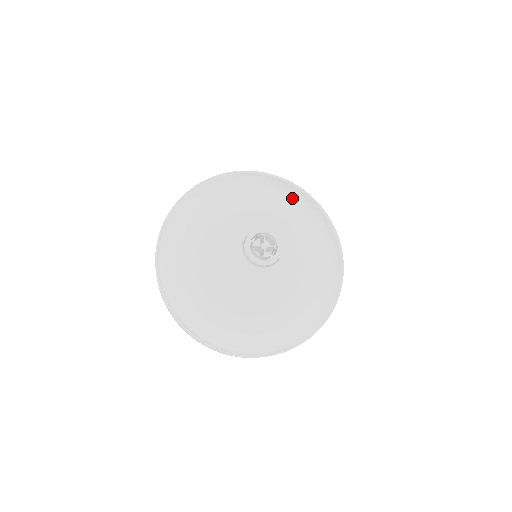
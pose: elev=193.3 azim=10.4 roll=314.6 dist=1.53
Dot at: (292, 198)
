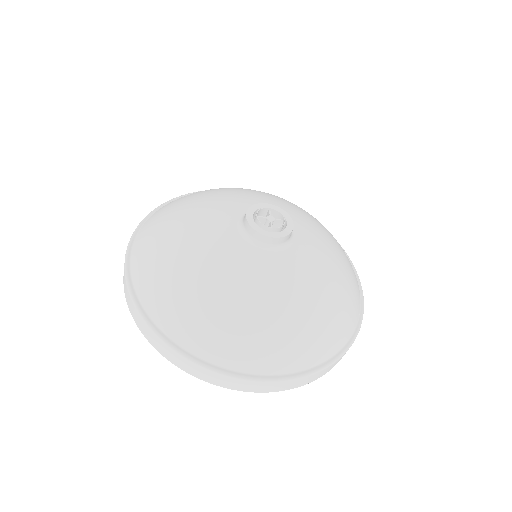
Dot at: occluded
